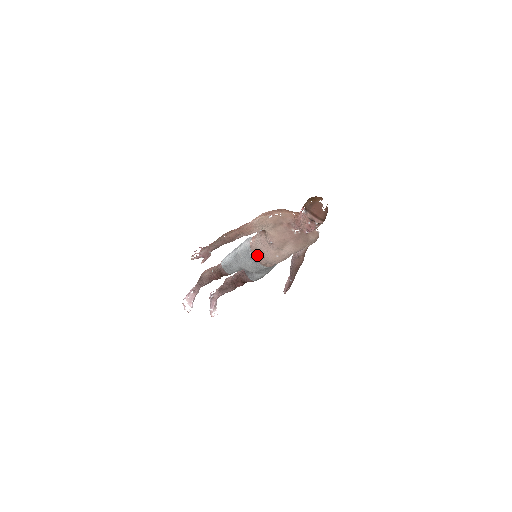
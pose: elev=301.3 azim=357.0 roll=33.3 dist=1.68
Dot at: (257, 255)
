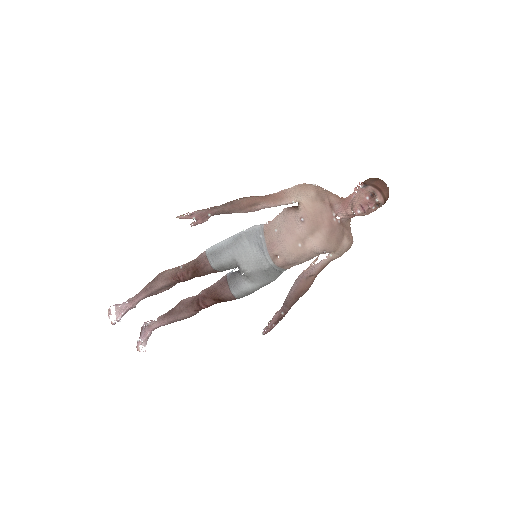
Dot at: (271, 238)
